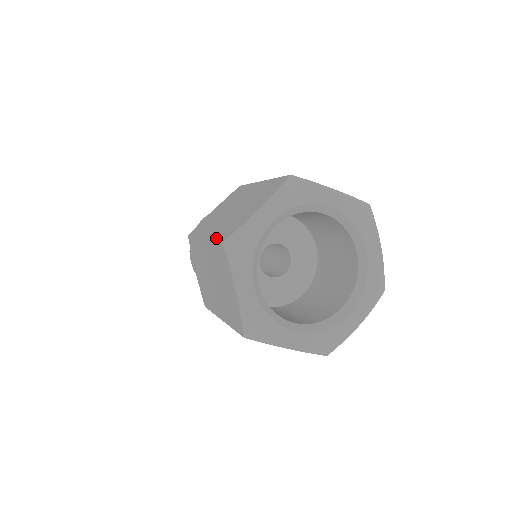
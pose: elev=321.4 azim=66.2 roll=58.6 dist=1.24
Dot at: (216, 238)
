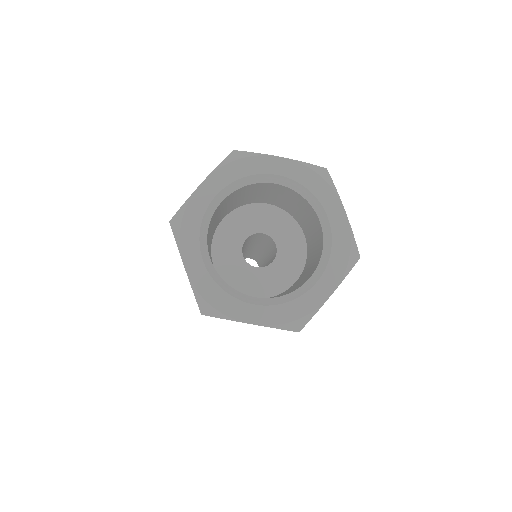
Dot at: occluded
